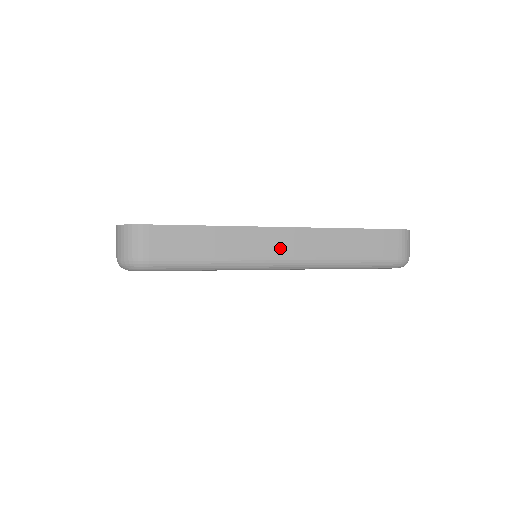
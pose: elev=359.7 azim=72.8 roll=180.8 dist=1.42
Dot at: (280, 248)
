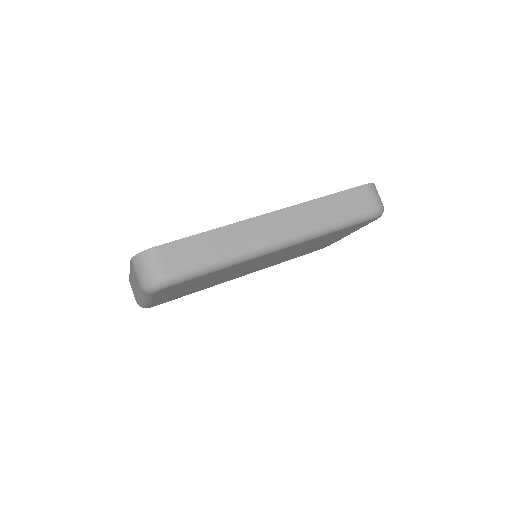
Dot at: (273, 231)
